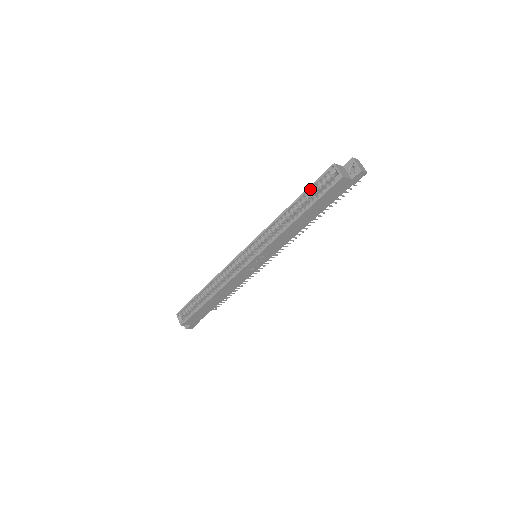
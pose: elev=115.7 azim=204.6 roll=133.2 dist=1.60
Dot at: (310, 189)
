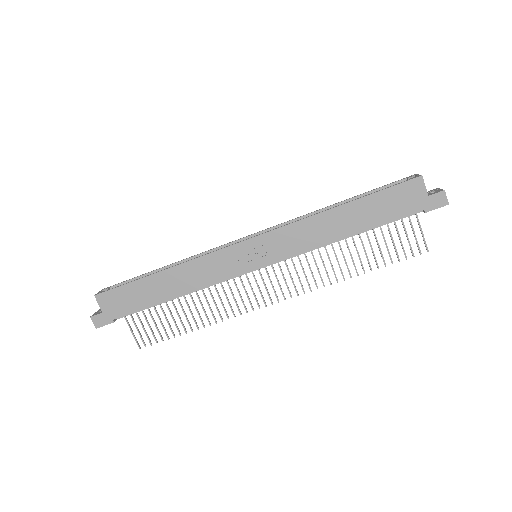
Dot at: (373, 192)
